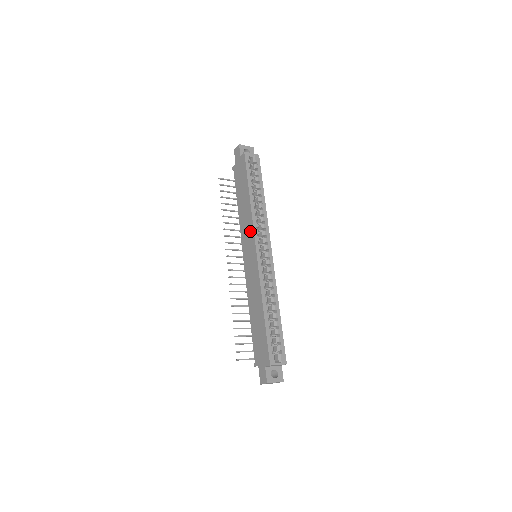
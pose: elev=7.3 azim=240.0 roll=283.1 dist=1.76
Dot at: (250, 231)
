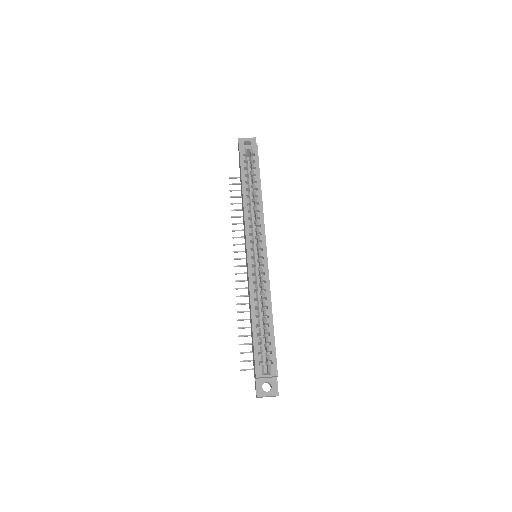
Dot at: occluded
